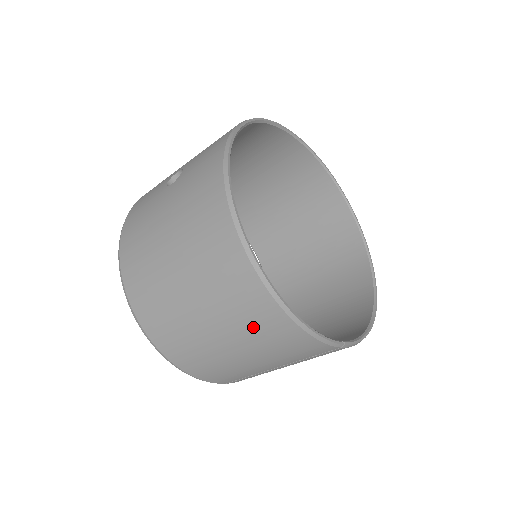
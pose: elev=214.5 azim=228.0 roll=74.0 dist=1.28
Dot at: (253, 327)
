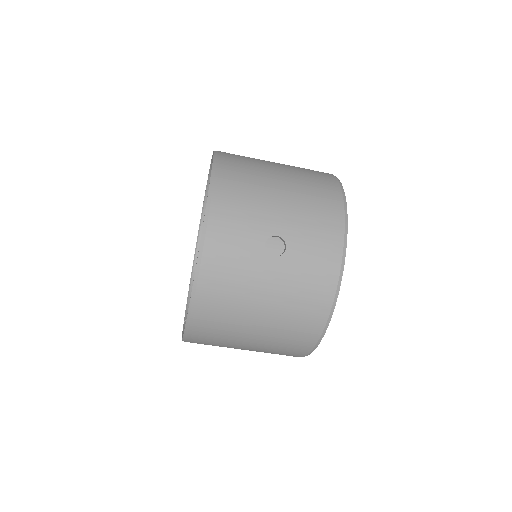
Dot at: occluded
